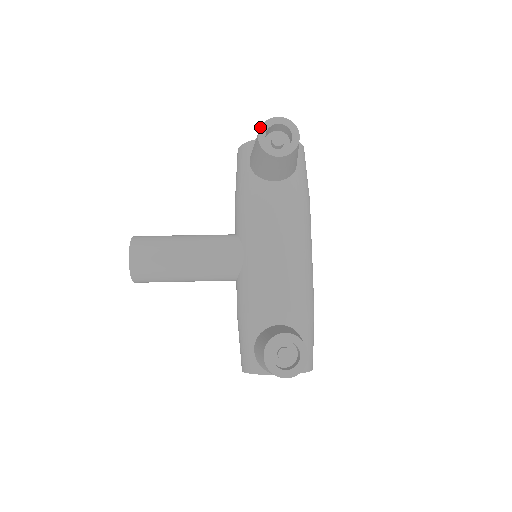
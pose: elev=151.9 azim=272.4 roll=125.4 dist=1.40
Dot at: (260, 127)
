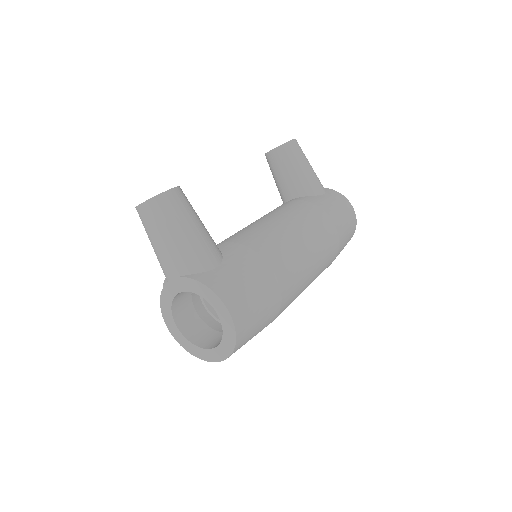
Dot at: occluded
